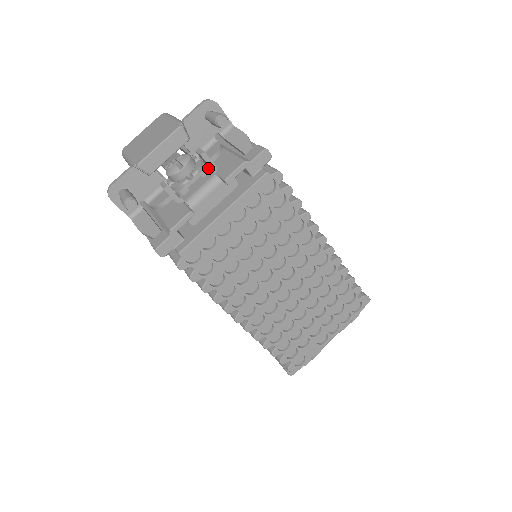
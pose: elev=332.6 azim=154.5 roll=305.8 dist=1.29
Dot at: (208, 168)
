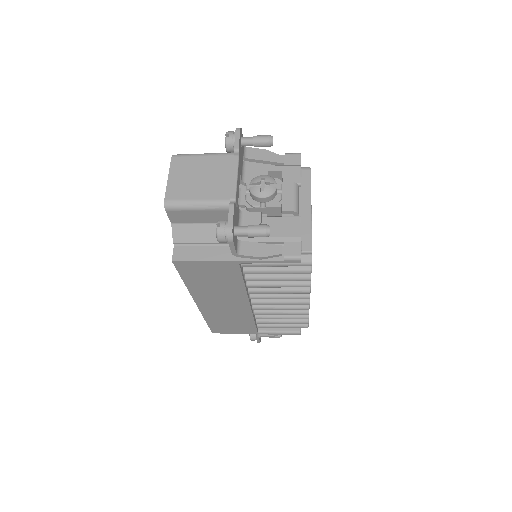
Dot at: occluded
